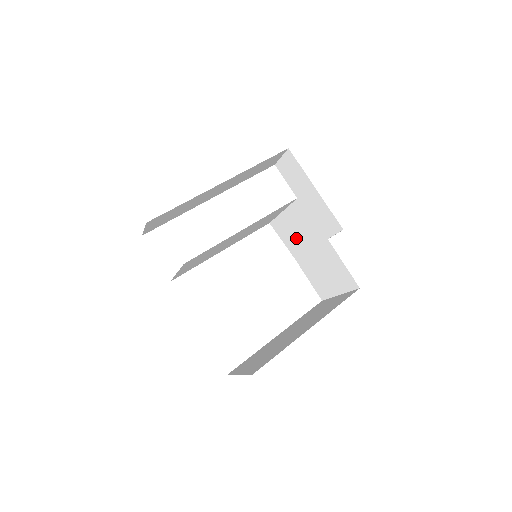
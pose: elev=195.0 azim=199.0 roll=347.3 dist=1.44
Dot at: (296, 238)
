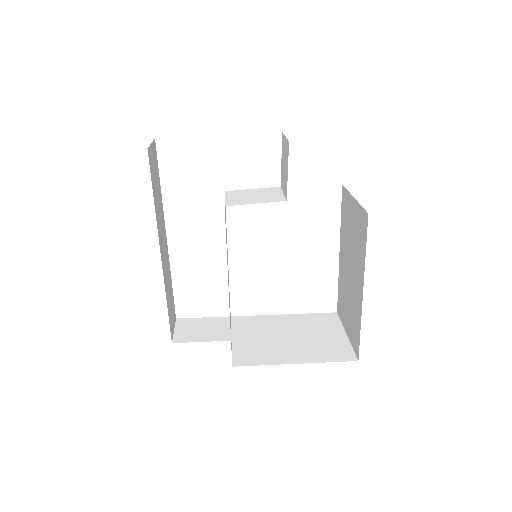
Dot at: (262, 199)
